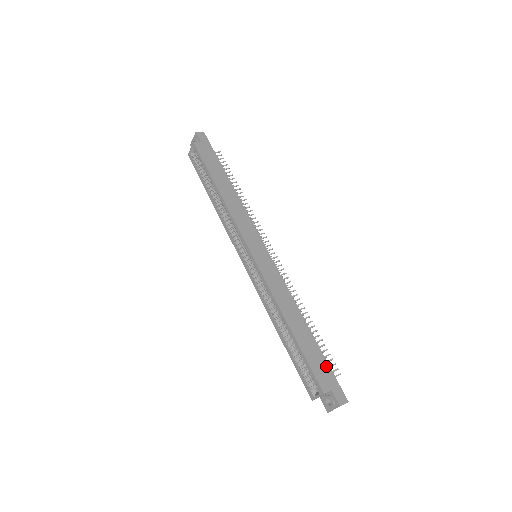
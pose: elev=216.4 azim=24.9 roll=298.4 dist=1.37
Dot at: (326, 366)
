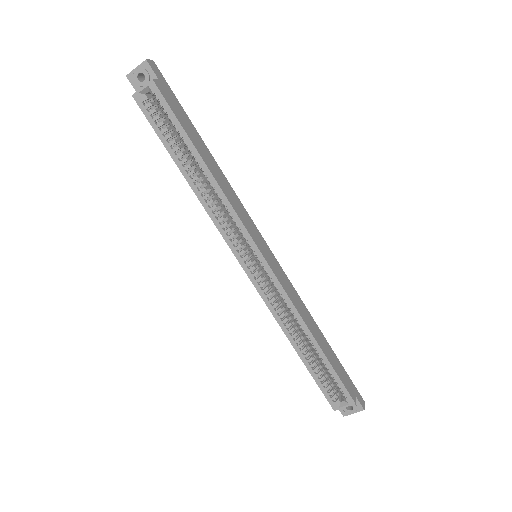
Dot at: (345, 373)
